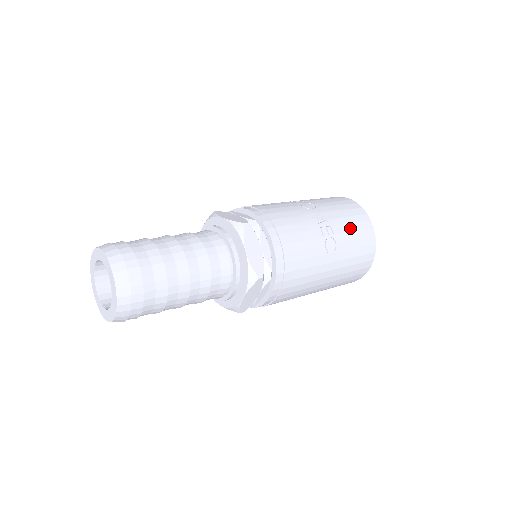
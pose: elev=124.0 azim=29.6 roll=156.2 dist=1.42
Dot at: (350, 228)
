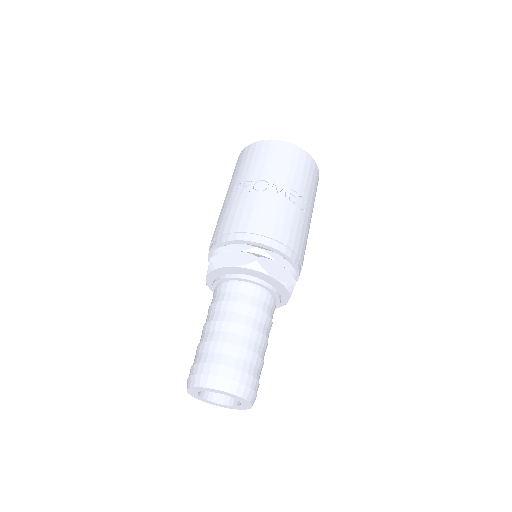
Dot at: (299, 173)
